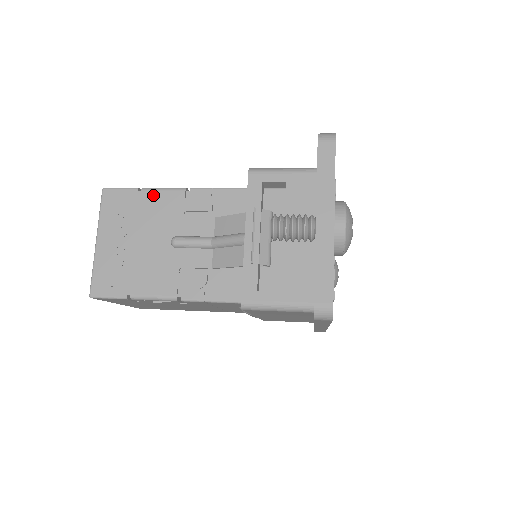
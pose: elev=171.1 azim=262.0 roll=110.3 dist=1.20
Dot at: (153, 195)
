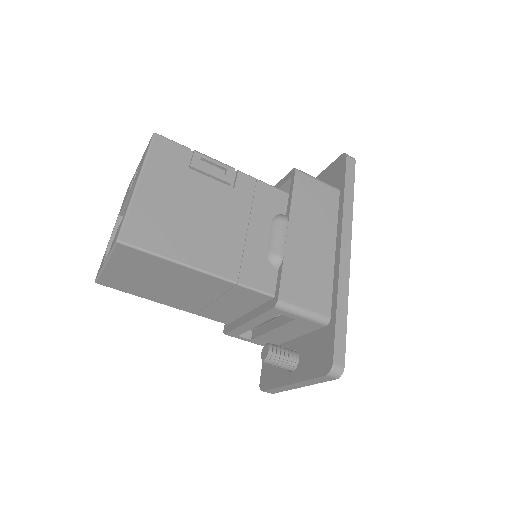
Dot at: occluded
